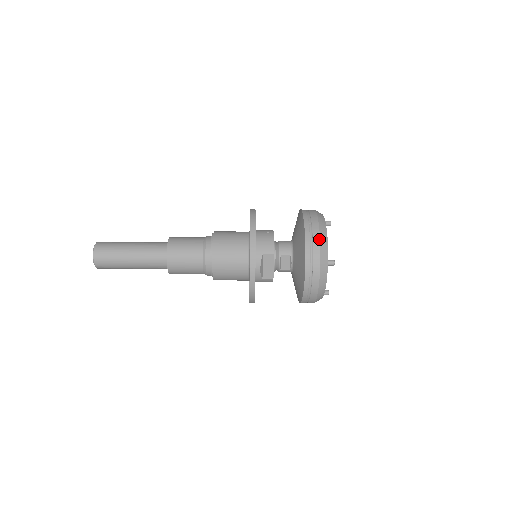
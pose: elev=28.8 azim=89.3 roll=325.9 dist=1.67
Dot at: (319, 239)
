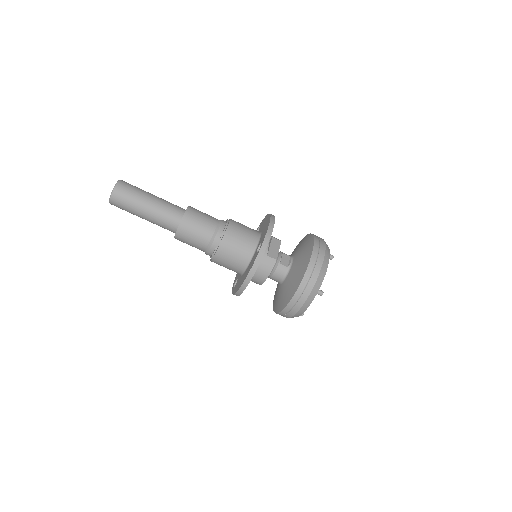
Dot at: occluded
